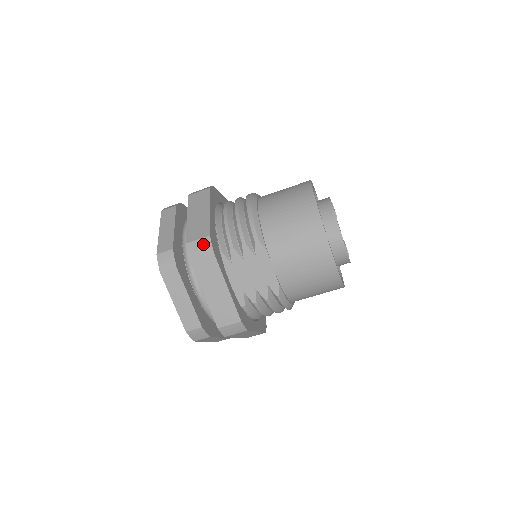
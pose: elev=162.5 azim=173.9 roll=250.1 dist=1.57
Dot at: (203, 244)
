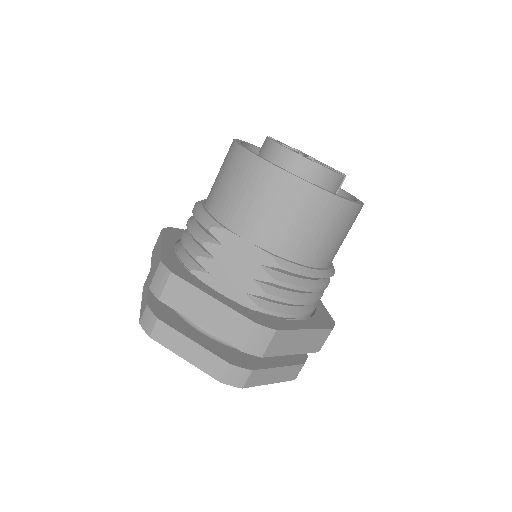
Dot at: (160, 274)
